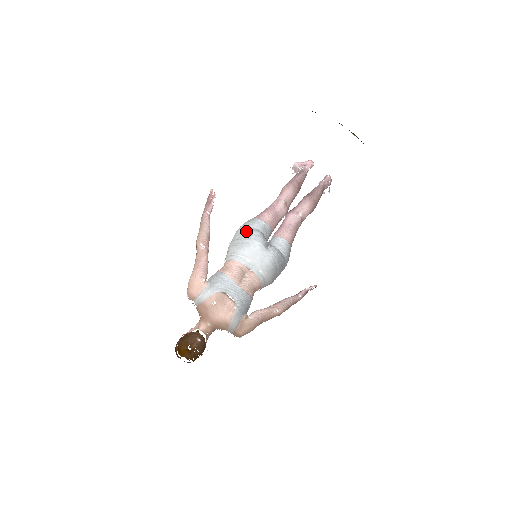
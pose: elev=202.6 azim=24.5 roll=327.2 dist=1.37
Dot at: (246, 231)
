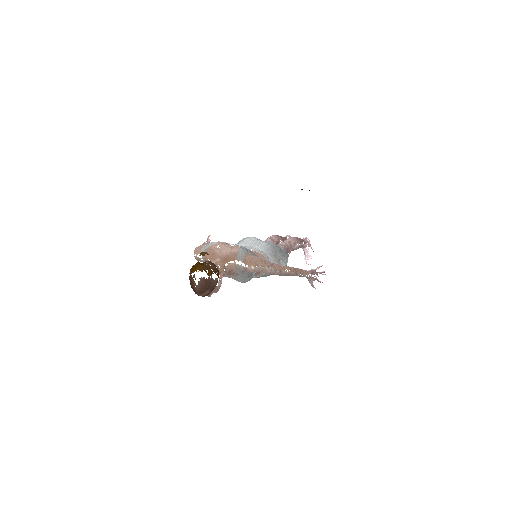
Dot at: occluded
